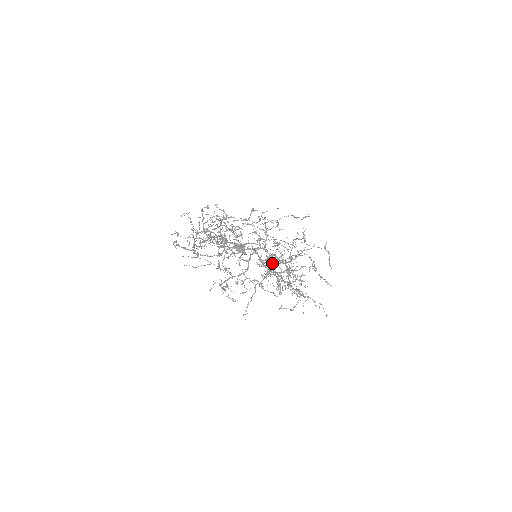
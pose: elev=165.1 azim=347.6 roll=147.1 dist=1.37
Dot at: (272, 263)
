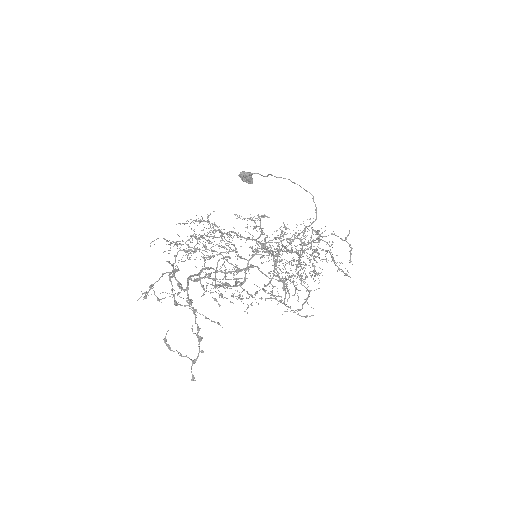
Dot at: occluded
